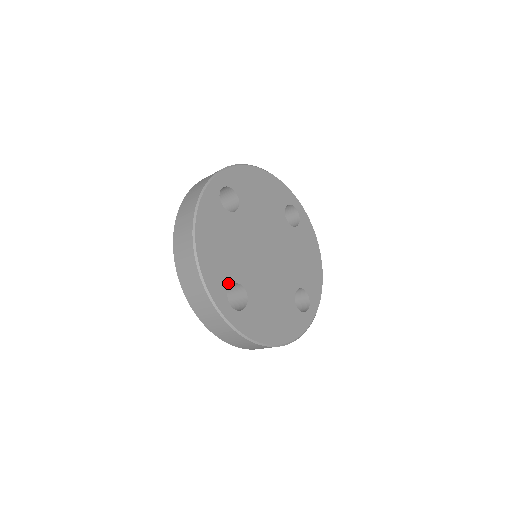
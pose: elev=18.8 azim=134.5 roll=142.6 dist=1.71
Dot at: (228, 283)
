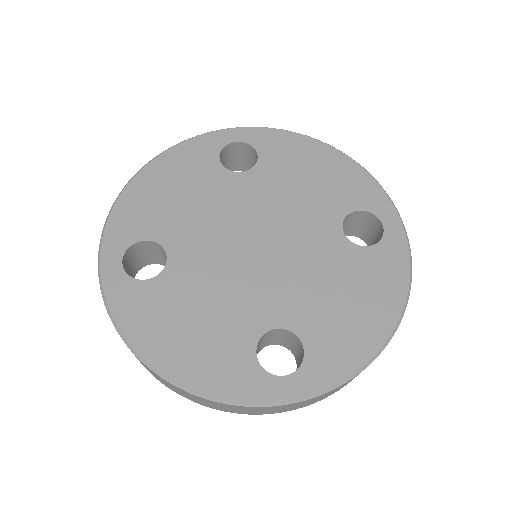
Dot at: (250, 355)
